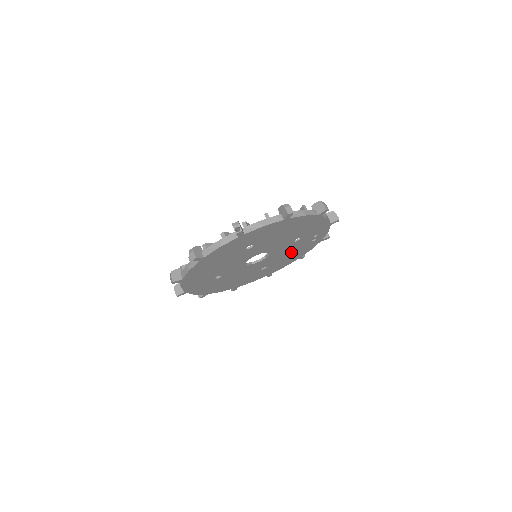
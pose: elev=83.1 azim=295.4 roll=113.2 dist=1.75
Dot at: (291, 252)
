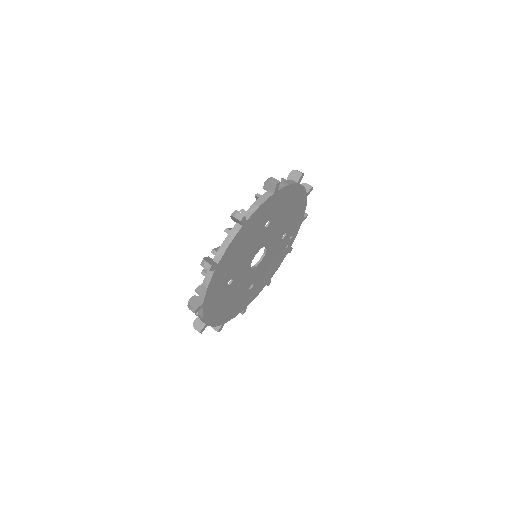
Dot at: (272, 263)
